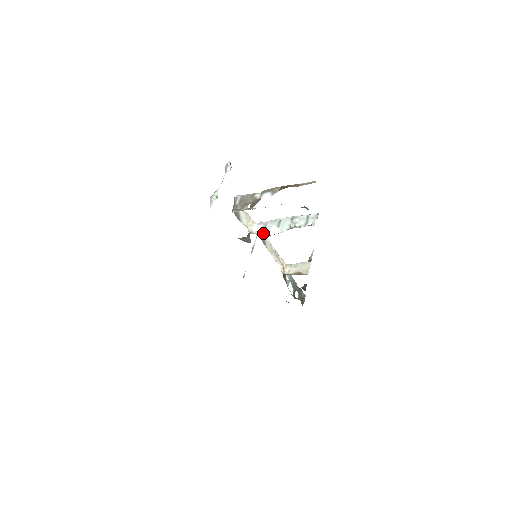
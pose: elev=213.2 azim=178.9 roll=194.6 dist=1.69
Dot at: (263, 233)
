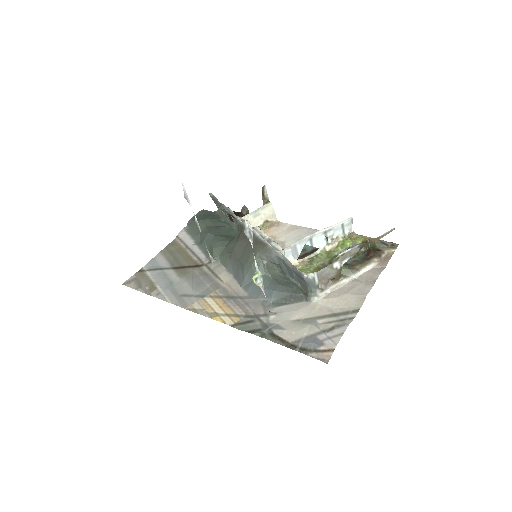
Dot at: (297, 258)
